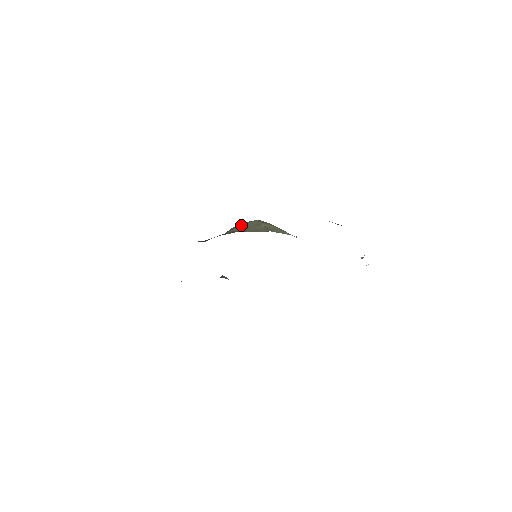
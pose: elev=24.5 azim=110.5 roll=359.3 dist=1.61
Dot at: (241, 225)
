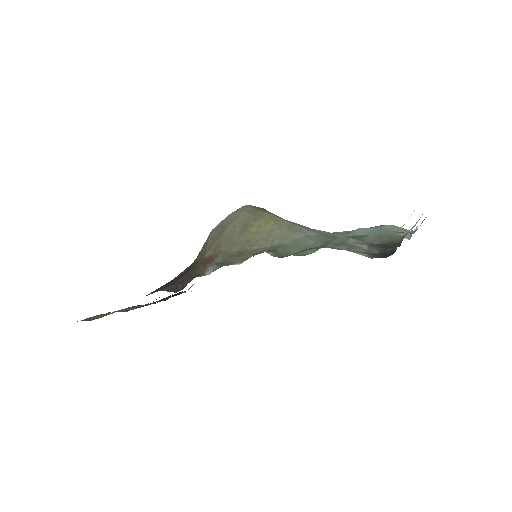
Dot at: (223, 234)
